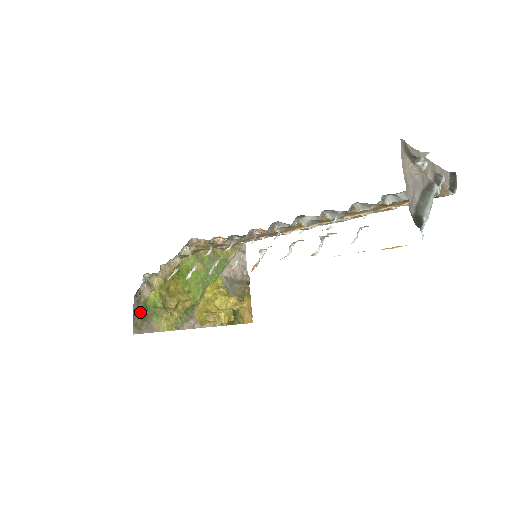
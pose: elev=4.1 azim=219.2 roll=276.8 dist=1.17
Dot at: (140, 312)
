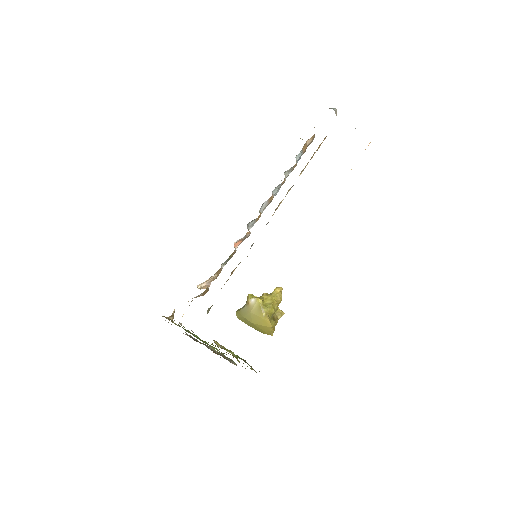
Dot at: occluded
